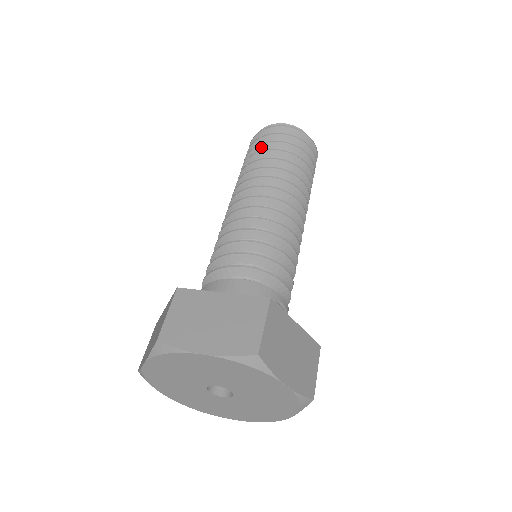
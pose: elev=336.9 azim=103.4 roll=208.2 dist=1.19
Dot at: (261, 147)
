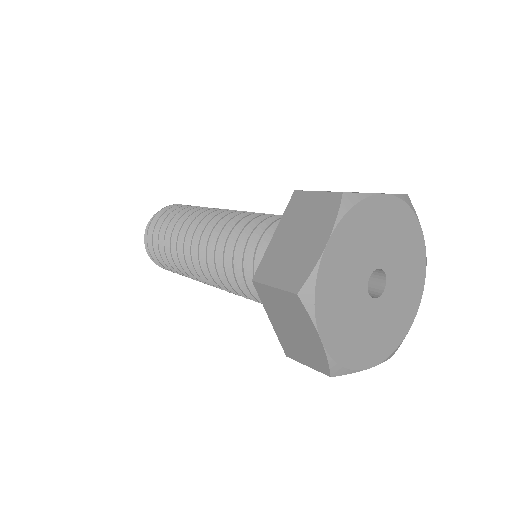
Dot at: (178, 211)
